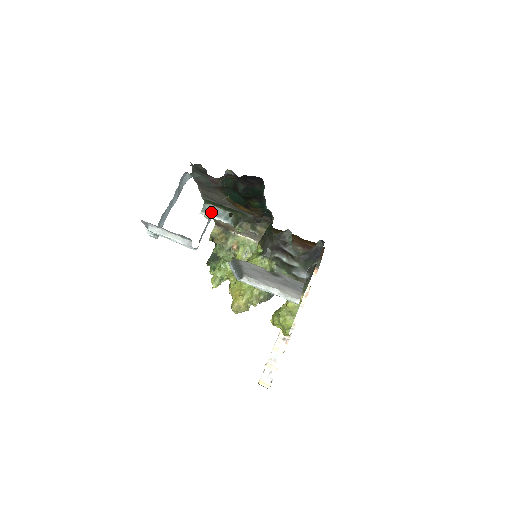
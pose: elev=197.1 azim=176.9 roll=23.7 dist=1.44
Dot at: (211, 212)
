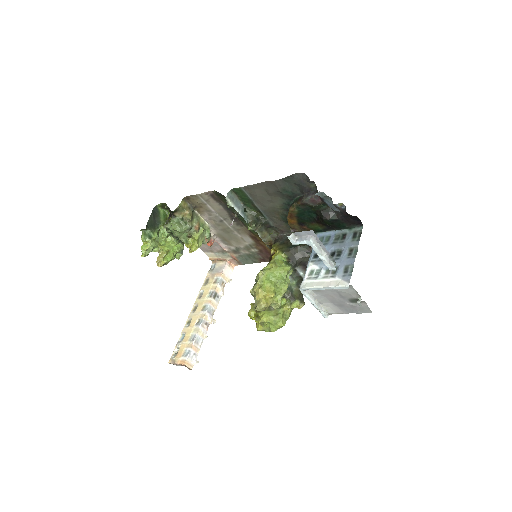
Dot at: (233, 200)
